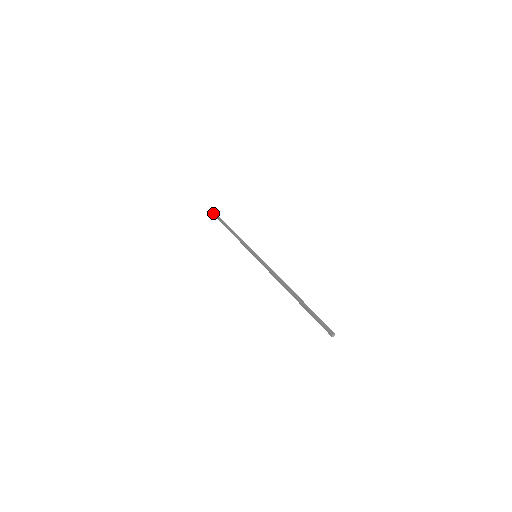
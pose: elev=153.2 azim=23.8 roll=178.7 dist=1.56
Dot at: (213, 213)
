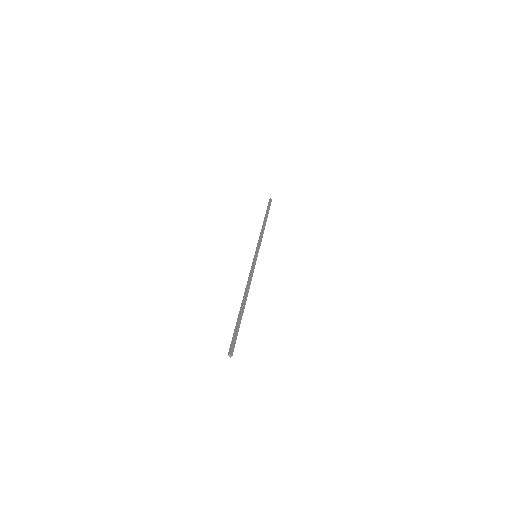
Dot at: (269, 202)
